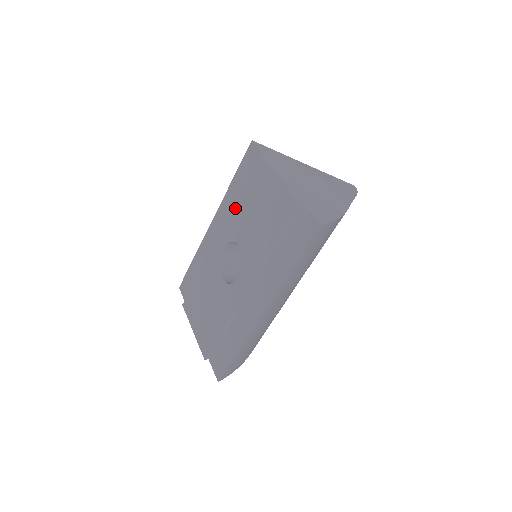
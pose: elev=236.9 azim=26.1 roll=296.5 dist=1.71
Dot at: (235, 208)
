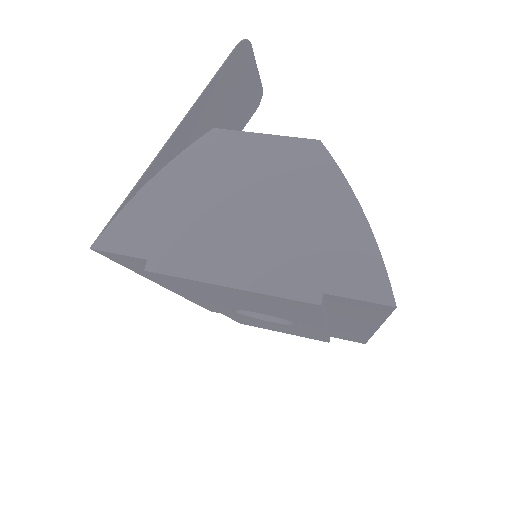
Dot at: occluded
